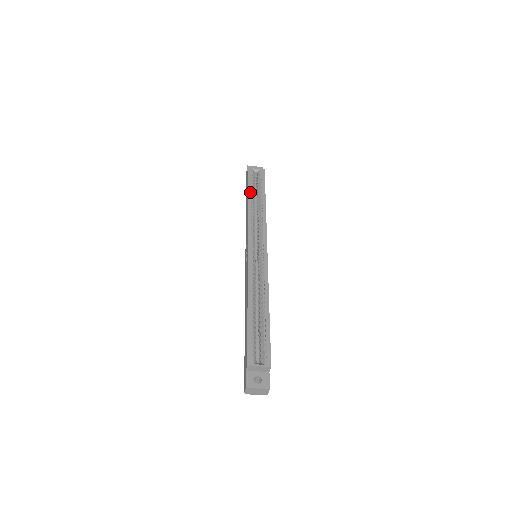
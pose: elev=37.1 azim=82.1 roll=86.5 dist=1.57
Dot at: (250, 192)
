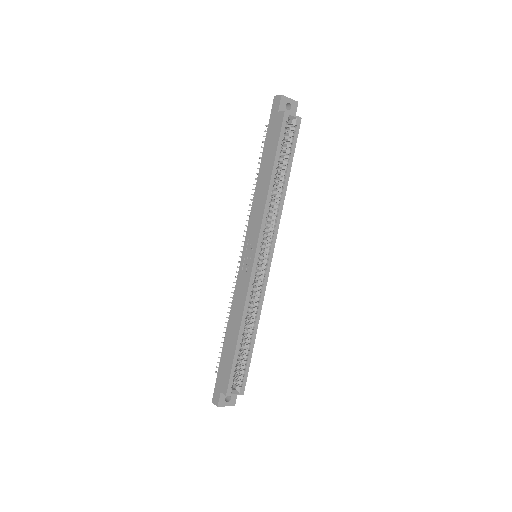
Dot at: (276, 163)
